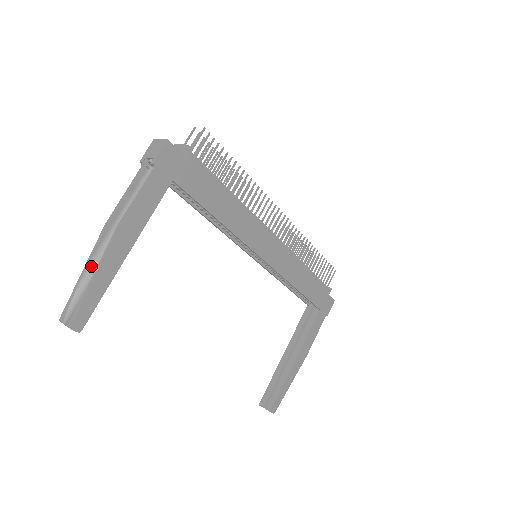
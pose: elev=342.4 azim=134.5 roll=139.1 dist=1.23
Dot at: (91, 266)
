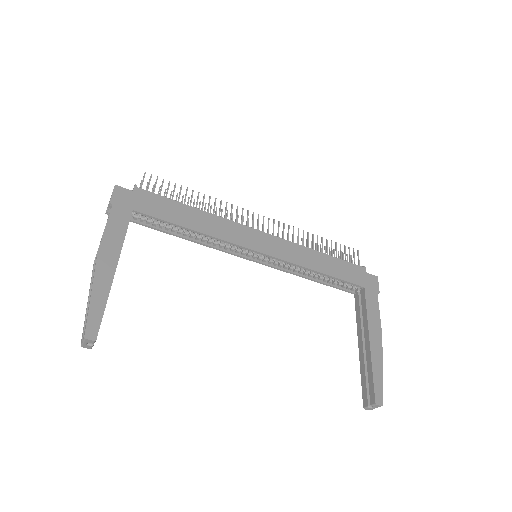
Dot at: occluded
